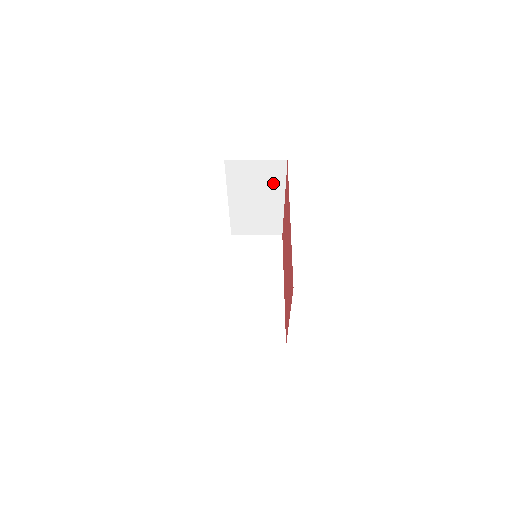
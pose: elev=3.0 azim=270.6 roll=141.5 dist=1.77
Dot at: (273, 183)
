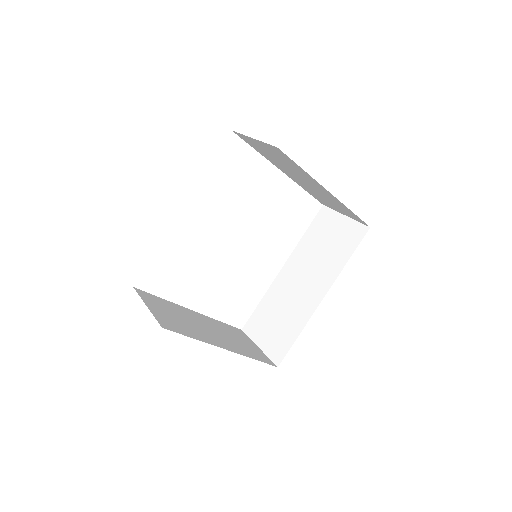
Dot at: (296, 167)
